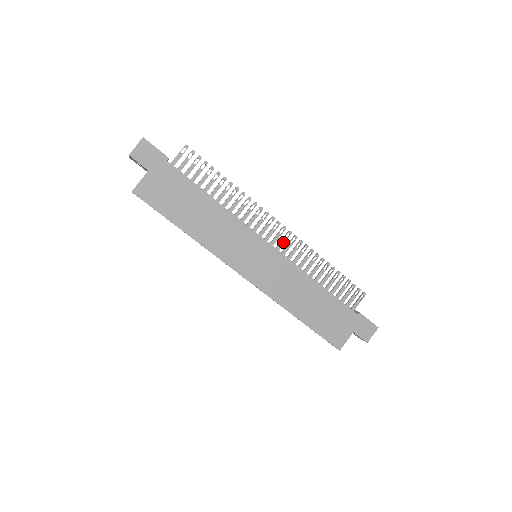
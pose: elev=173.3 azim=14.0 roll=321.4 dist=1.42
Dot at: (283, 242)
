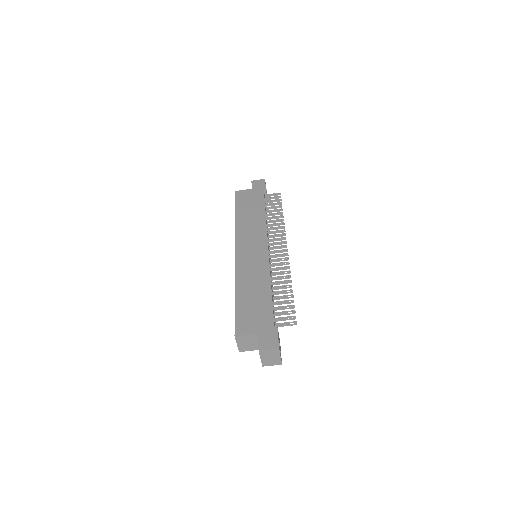
Dot at: (277, 255)
